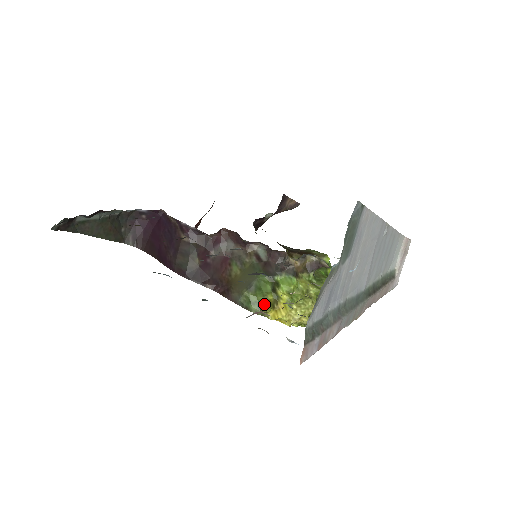
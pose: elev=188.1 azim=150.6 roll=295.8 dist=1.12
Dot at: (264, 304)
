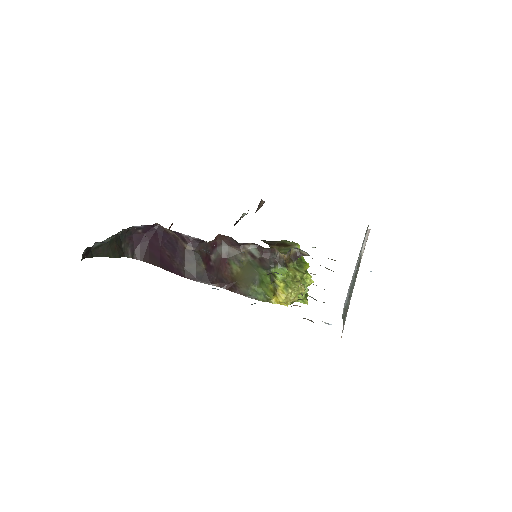
Dot at: (268, 293)
